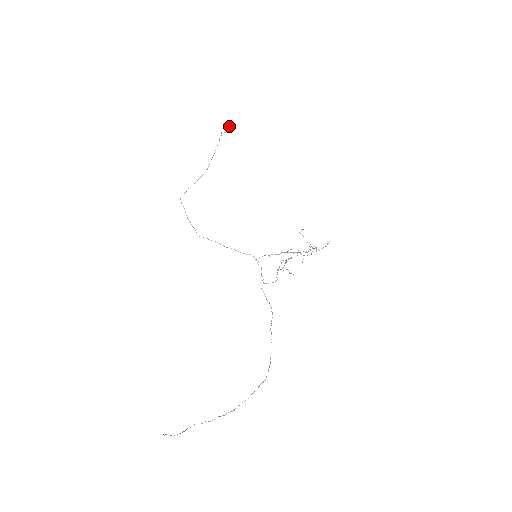
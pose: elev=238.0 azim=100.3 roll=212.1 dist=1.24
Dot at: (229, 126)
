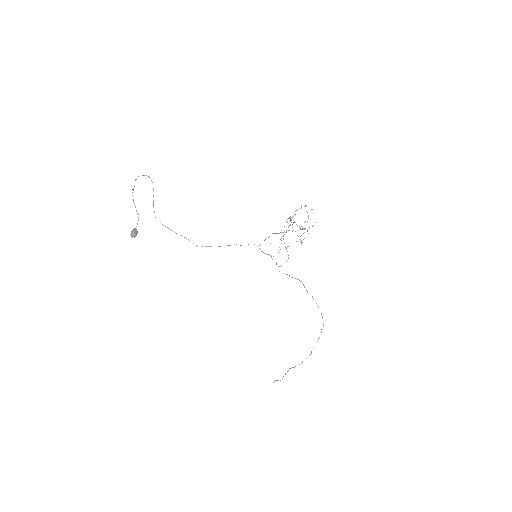
Dot at: (136, 235)
